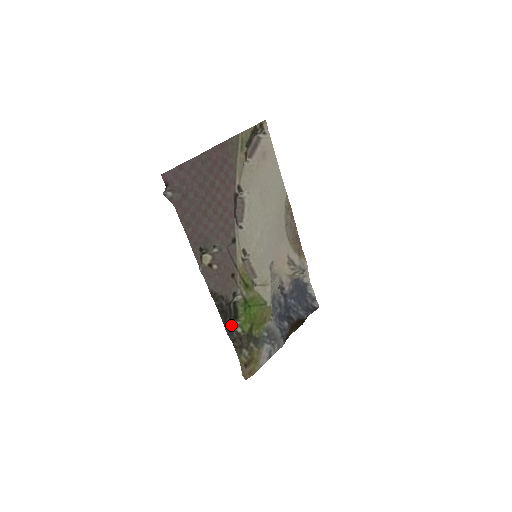
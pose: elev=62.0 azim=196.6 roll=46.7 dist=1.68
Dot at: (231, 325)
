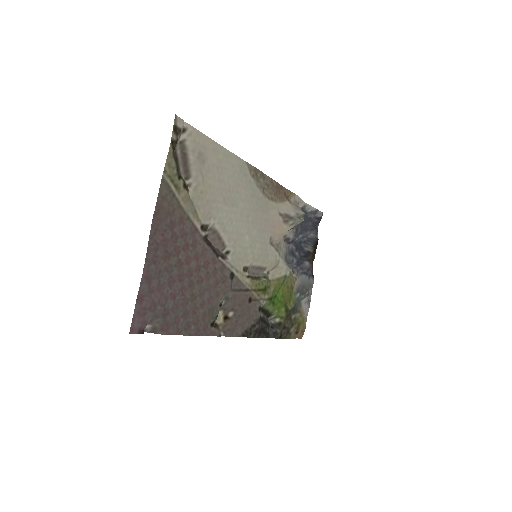
Dot at: (270, 327)
